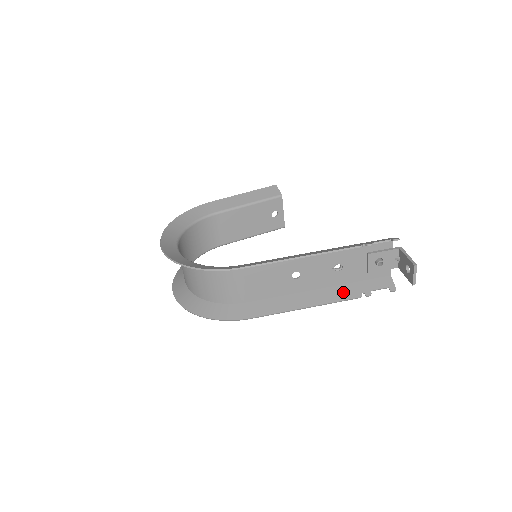
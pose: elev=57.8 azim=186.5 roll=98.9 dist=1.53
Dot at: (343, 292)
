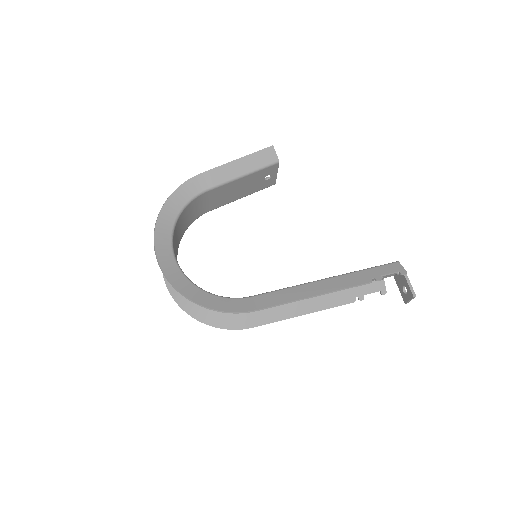
Dot at: (339, 297)
